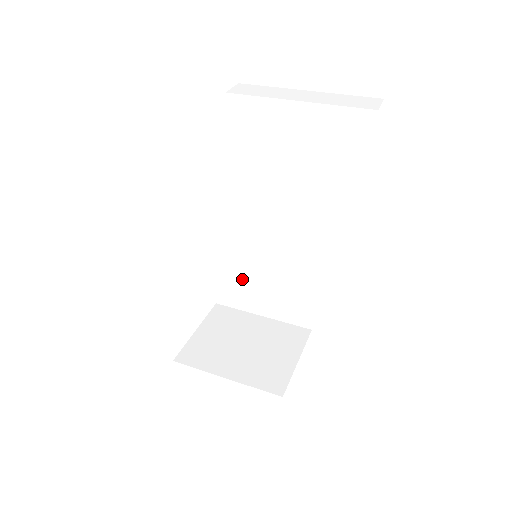
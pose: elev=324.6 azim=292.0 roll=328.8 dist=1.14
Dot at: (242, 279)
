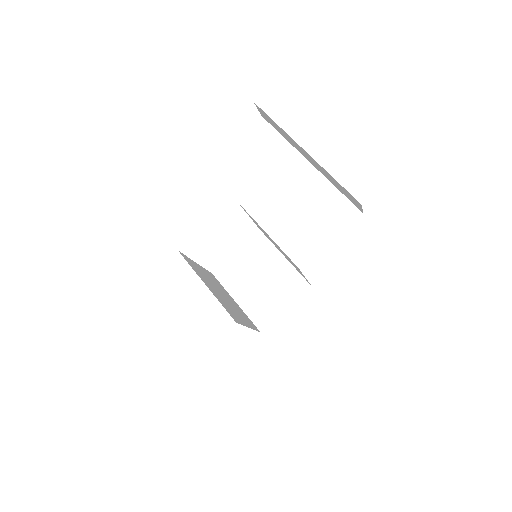
Dot at: occluded
